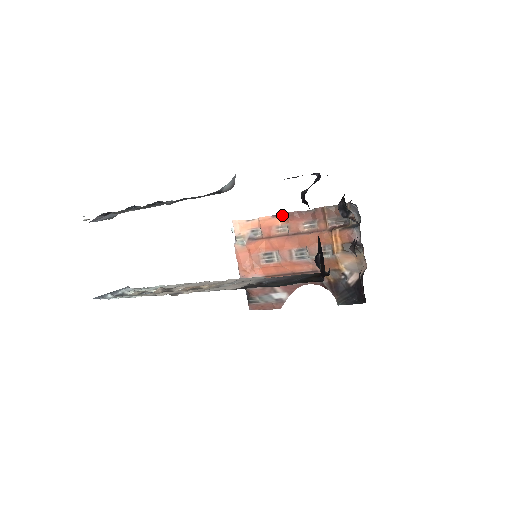
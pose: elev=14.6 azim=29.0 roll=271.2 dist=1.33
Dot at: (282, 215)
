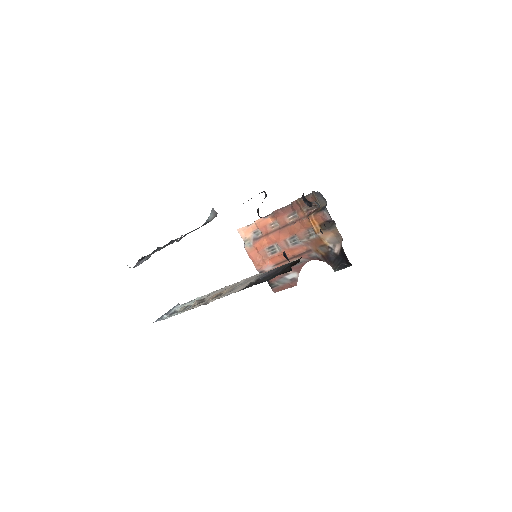
Dot at: (270, 214)
